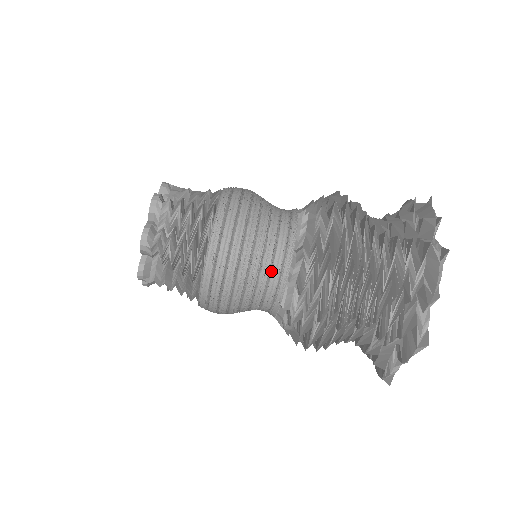
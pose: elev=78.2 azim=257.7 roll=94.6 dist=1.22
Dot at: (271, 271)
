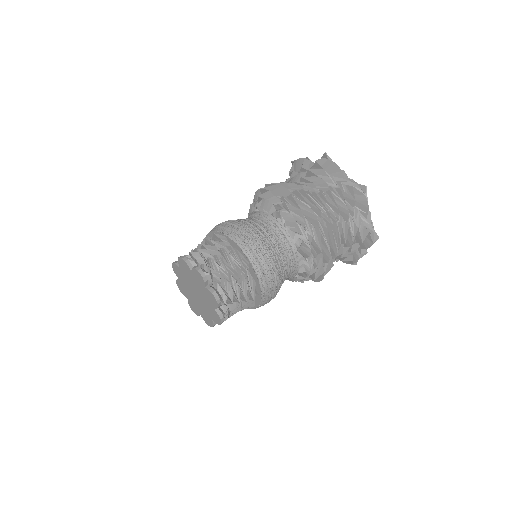
Dot at: (253, 218)
